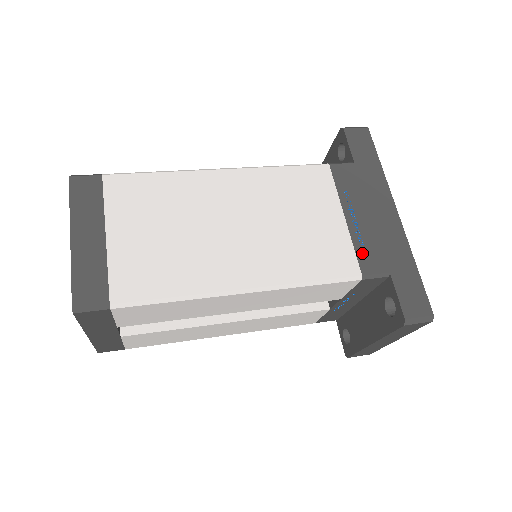
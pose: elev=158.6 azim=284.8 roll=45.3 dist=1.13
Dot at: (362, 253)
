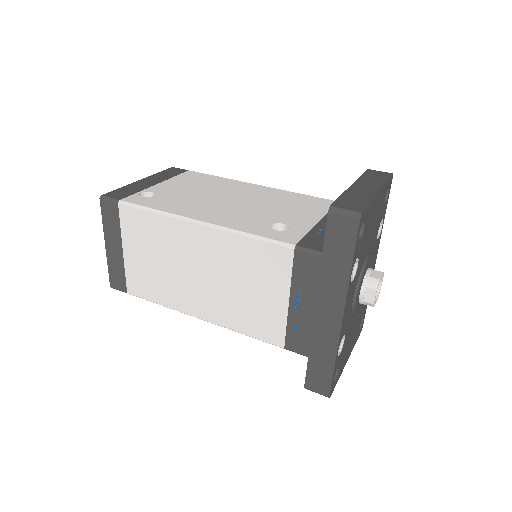
Dot at: (291, 334)
